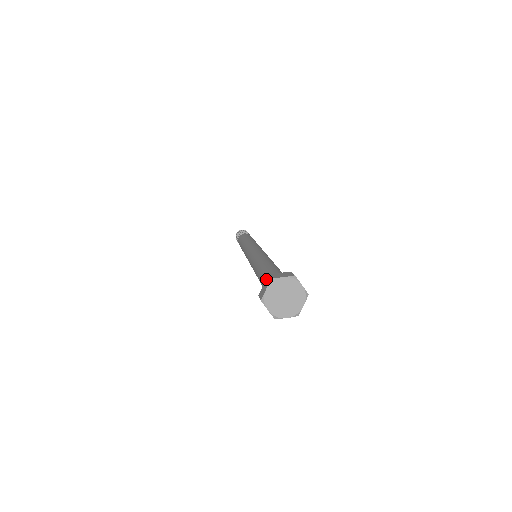
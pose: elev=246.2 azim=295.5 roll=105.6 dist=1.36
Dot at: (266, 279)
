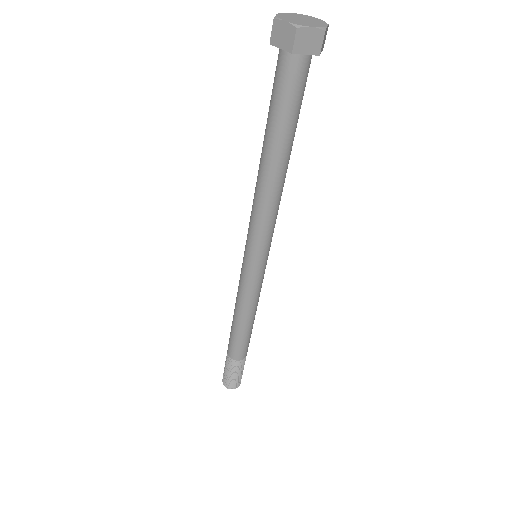
Dot at: occluded
